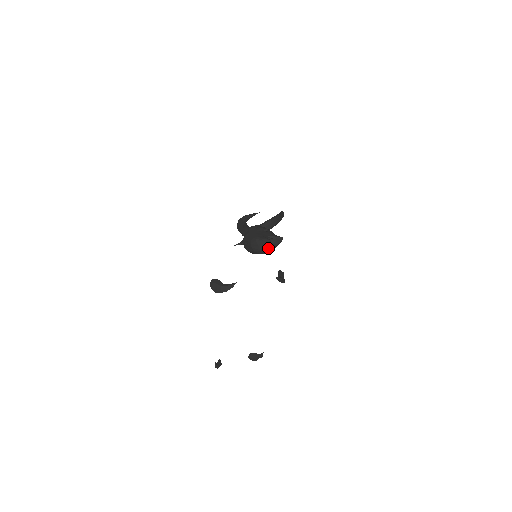
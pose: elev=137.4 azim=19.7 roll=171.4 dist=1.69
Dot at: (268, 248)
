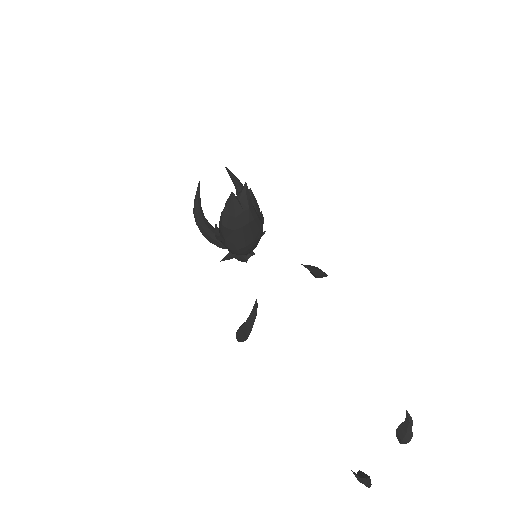
Dot at: (242, 208)
